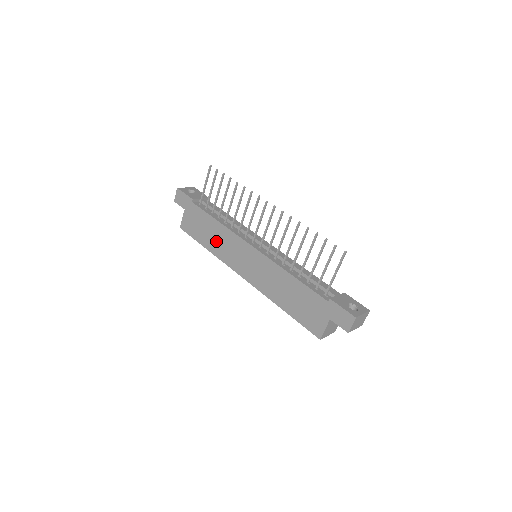
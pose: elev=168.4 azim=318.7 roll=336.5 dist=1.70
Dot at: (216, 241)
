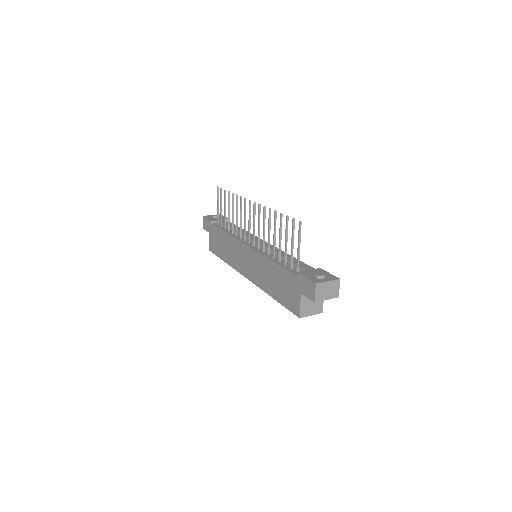
Dot at: (228, 252)
